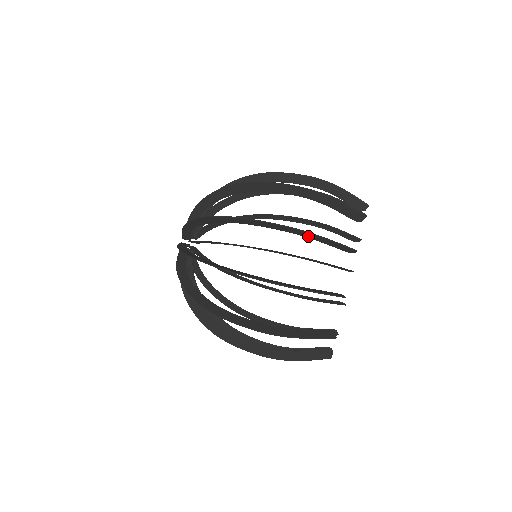
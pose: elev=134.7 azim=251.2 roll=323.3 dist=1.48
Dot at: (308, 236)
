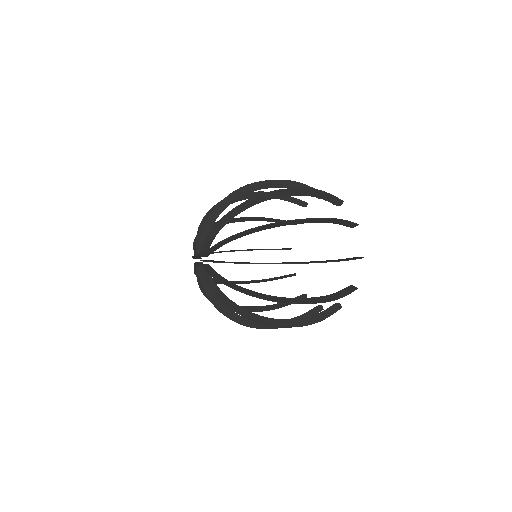
Dot at: (319, 195)
